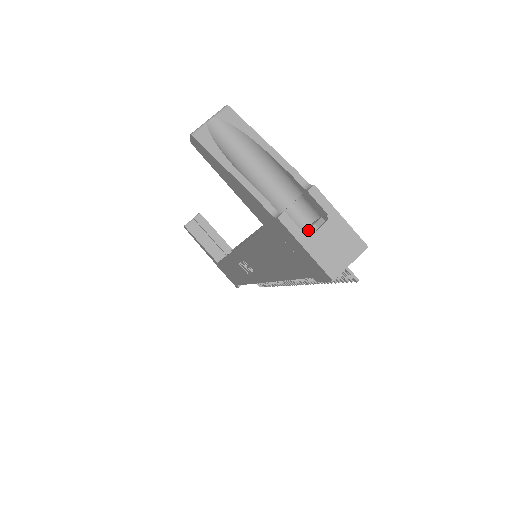
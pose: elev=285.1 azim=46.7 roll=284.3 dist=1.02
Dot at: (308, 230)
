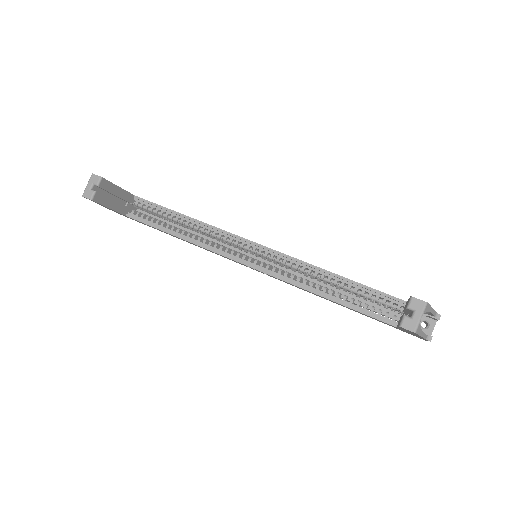
Dot at: (429, 331)
